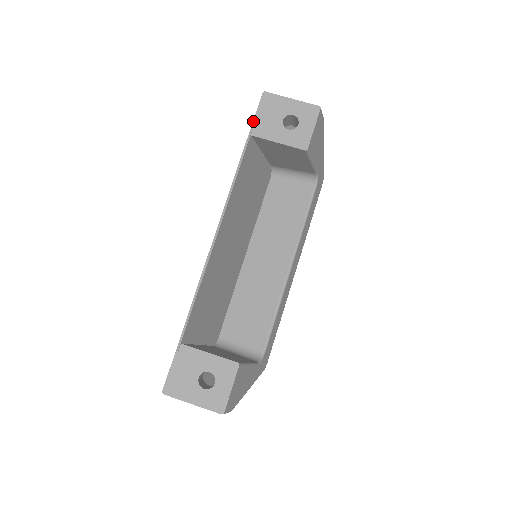
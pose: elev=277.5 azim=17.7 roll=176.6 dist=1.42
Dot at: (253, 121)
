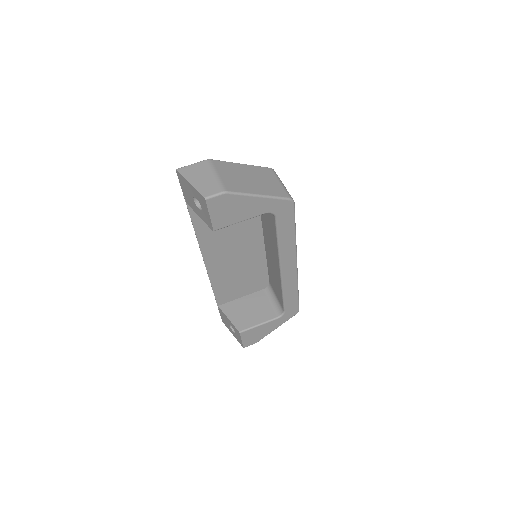
Dot at: occluded
